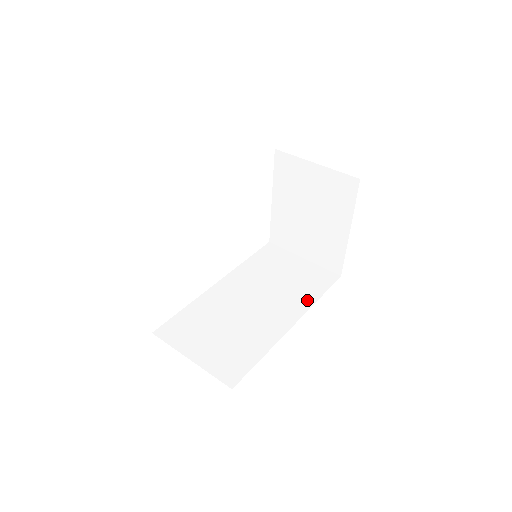
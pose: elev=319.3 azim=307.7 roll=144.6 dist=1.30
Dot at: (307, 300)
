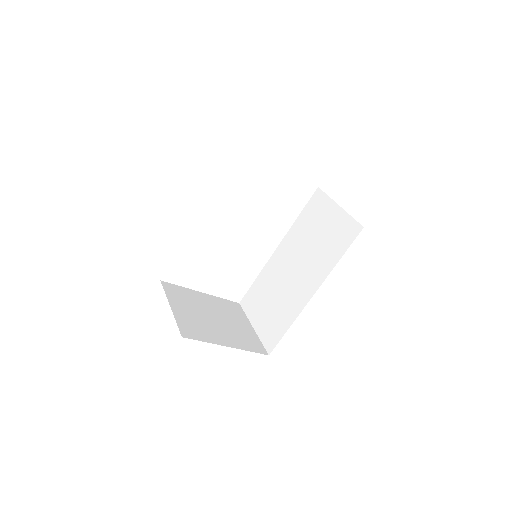
Dot at: (329, 265)
